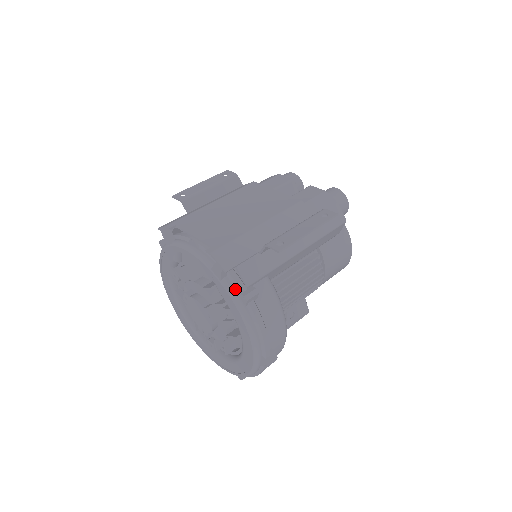
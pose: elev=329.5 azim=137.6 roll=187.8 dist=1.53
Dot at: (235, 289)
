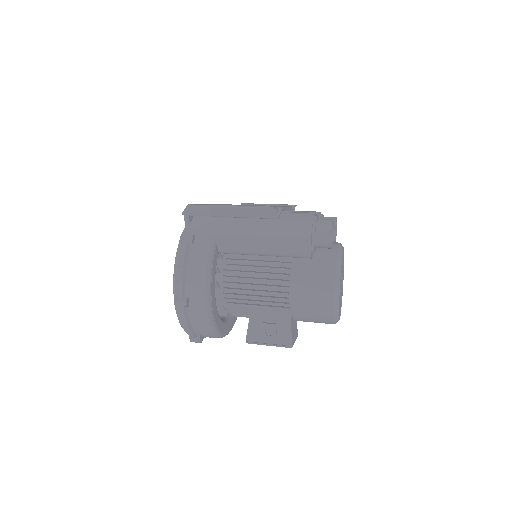
Dot at: (186, 233)
